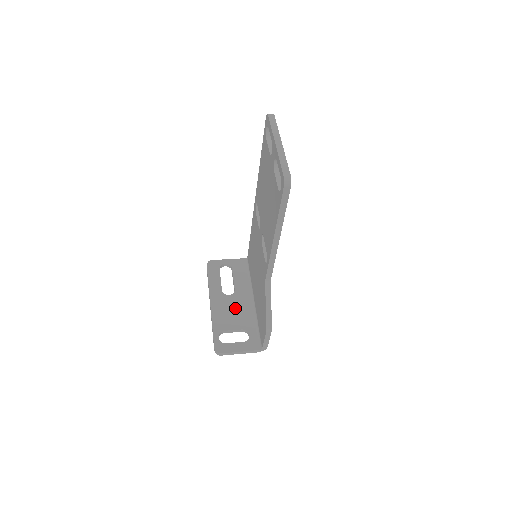
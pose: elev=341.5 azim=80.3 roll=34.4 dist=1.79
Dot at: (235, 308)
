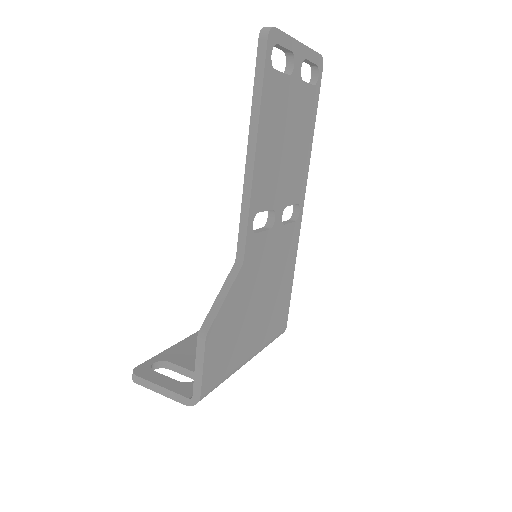
Dot at: occluded
